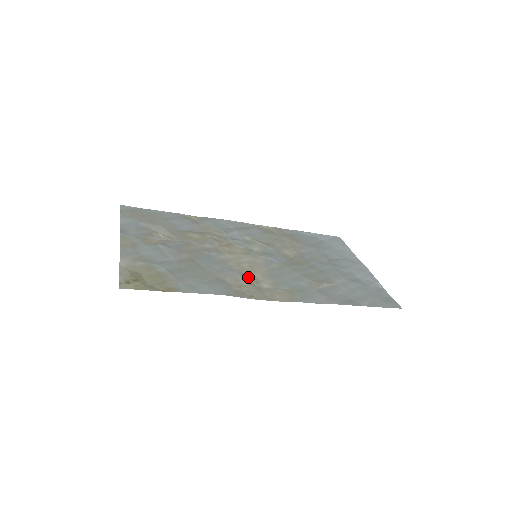
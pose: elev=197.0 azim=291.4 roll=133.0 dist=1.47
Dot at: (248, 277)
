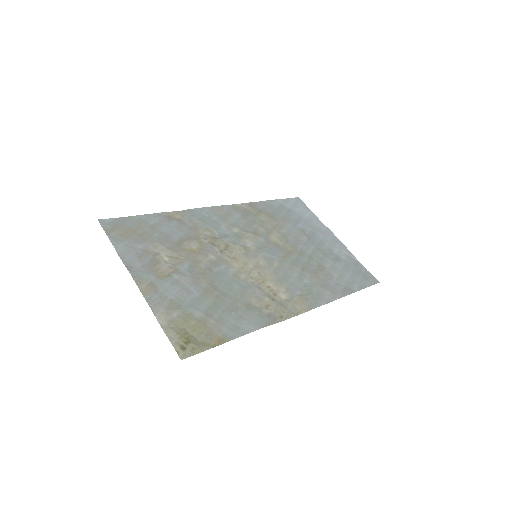
Dot at: (266, 290)
